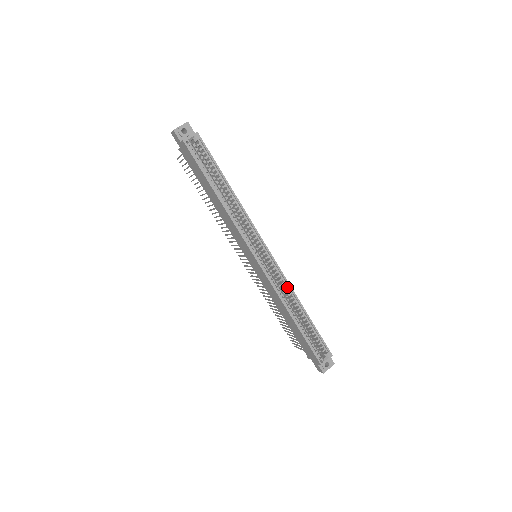
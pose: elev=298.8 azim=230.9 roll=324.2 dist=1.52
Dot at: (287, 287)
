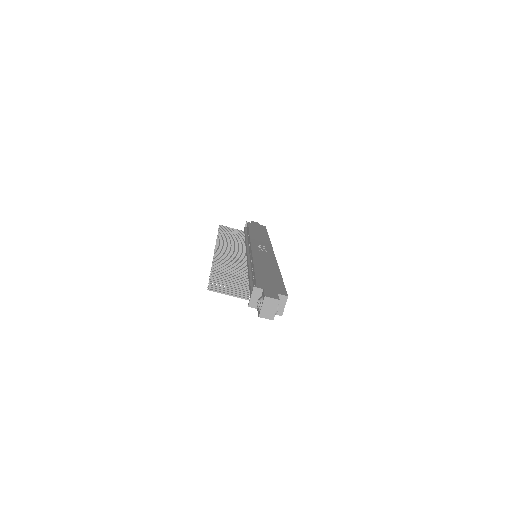
Dot at: occluded
